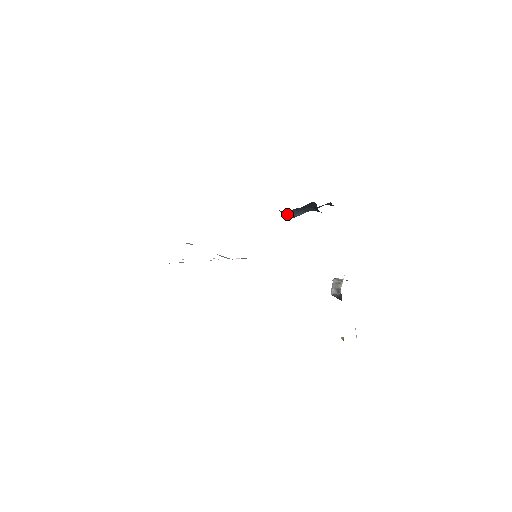
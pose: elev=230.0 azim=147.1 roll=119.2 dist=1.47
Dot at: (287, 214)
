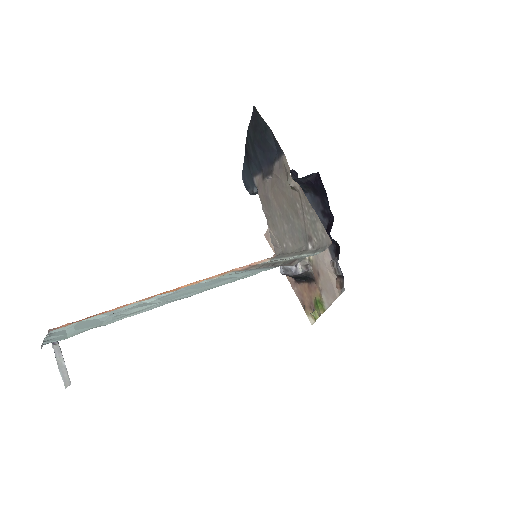
Dot at: occluded
